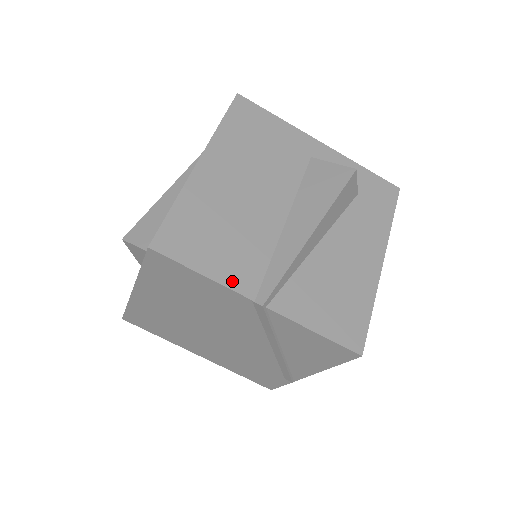
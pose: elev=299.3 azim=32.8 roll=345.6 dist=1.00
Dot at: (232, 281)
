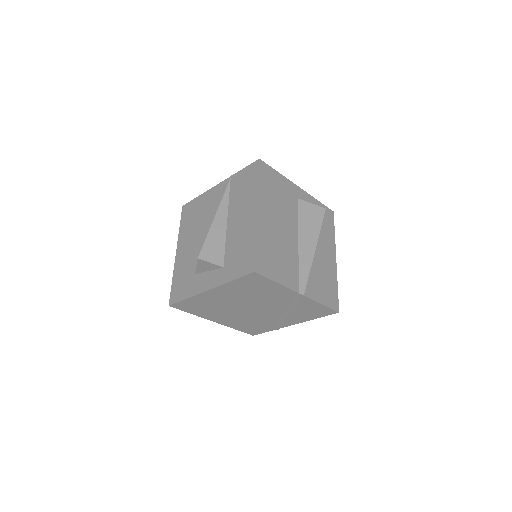
Dot at: (289, 284)
